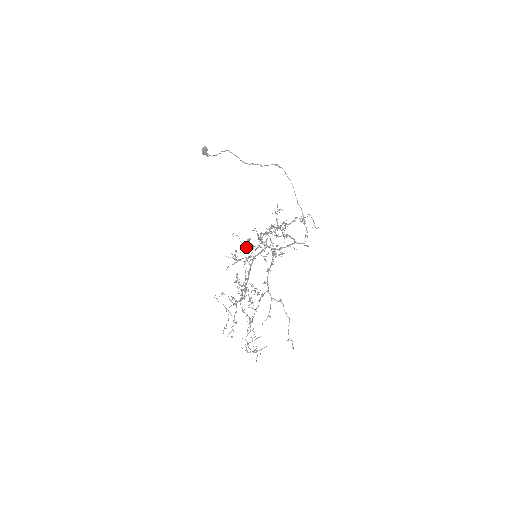
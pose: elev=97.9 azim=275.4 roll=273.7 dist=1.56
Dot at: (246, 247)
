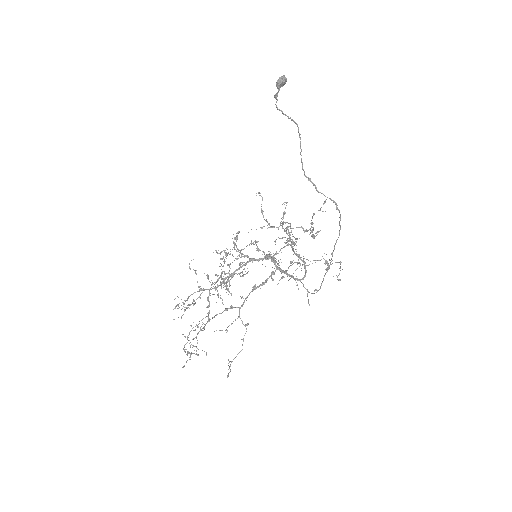
Dot at: occluded
